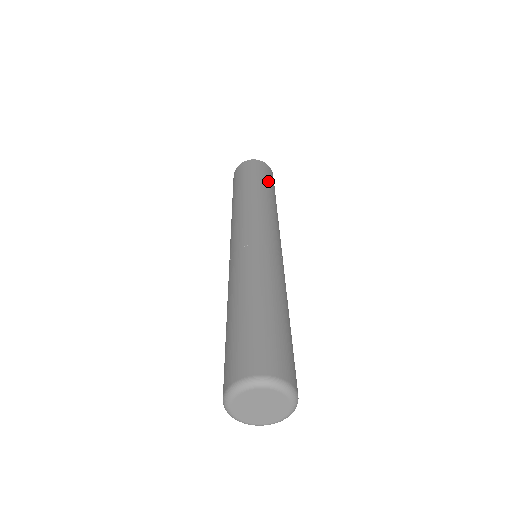
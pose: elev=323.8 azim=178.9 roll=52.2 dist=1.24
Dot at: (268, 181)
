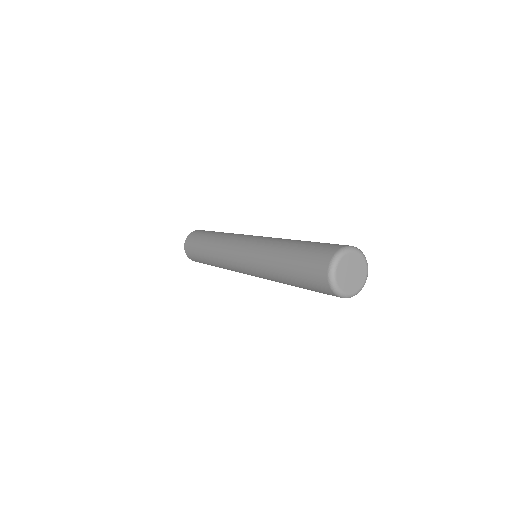
Dot at: occluded
